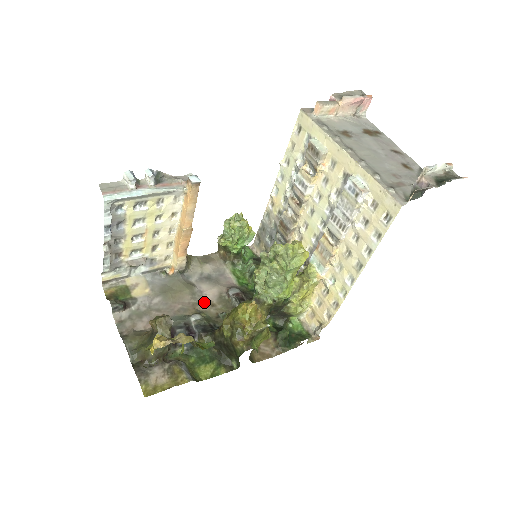
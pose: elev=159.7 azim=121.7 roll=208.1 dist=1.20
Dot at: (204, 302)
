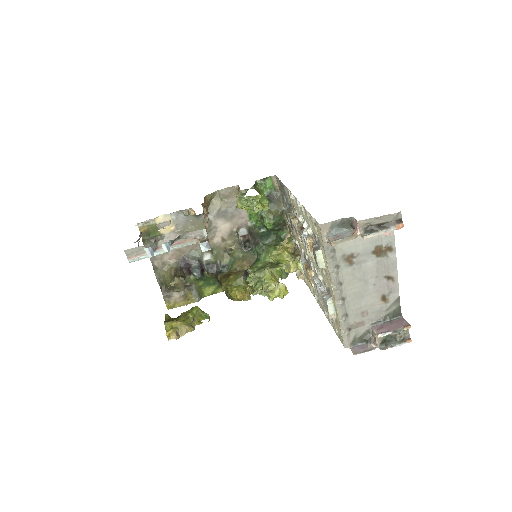
Dot at: (217, 237)
